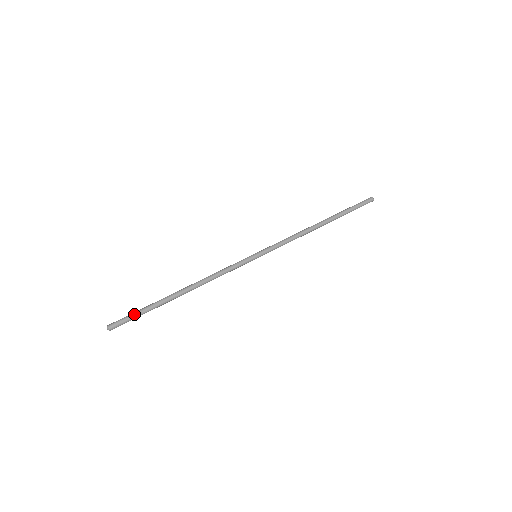
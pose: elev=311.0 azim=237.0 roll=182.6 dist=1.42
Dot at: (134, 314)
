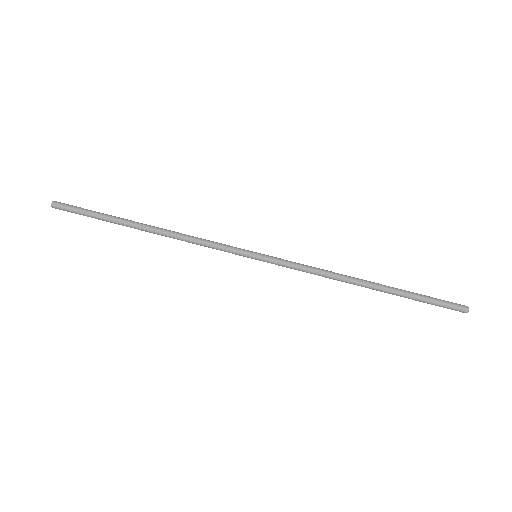
Dot at: (84, 209)
